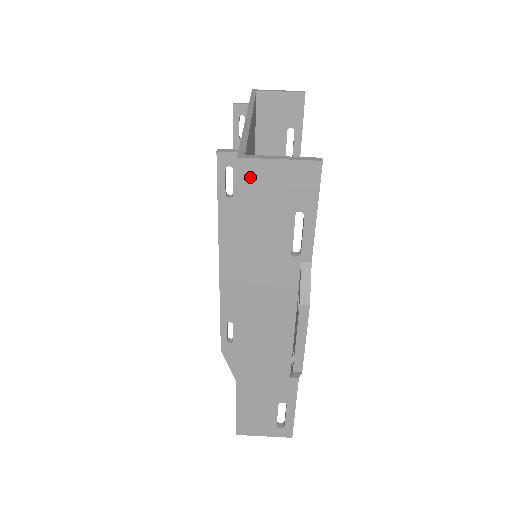
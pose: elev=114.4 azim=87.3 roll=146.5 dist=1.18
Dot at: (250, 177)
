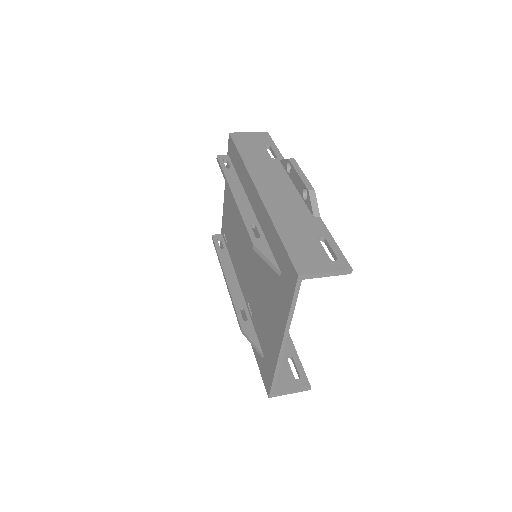
Dot at: (237, 137)
